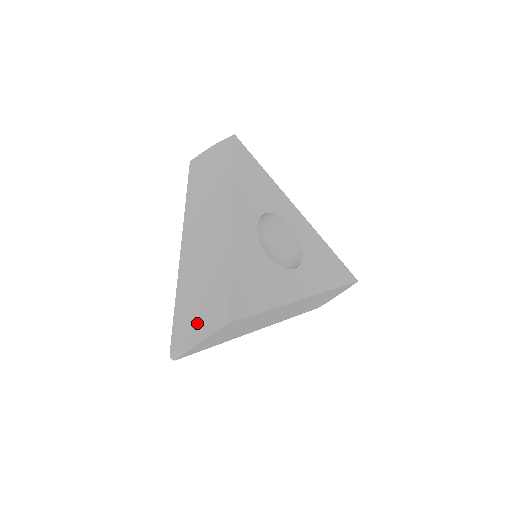
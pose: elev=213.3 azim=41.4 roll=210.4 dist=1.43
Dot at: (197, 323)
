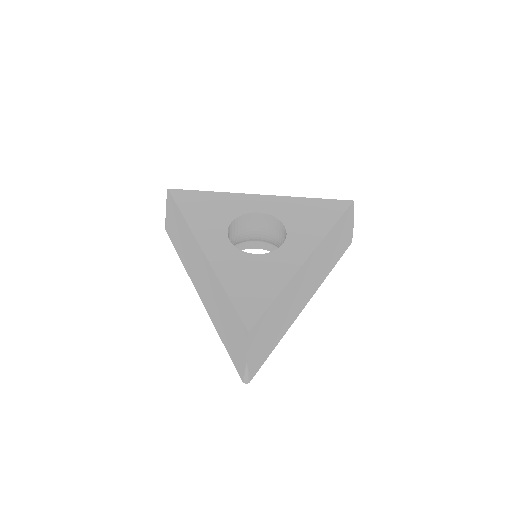
Dot at: (238, 347)
